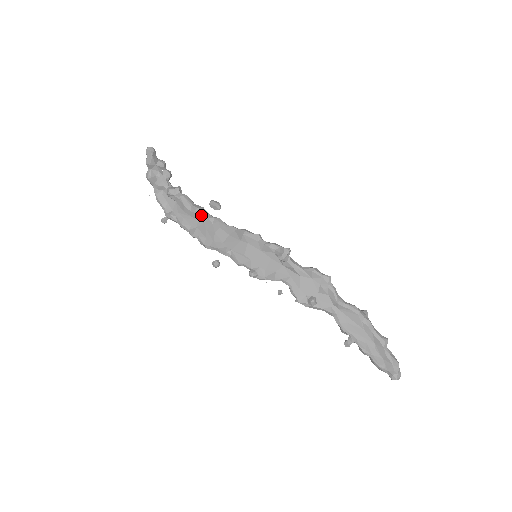
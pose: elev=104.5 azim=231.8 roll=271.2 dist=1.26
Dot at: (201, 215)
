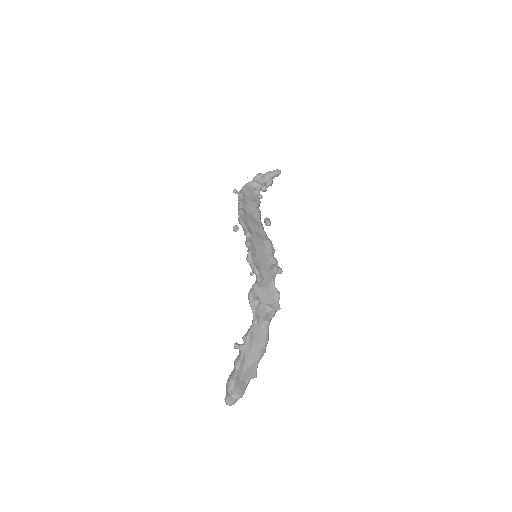
Dot at: (258, 213)
